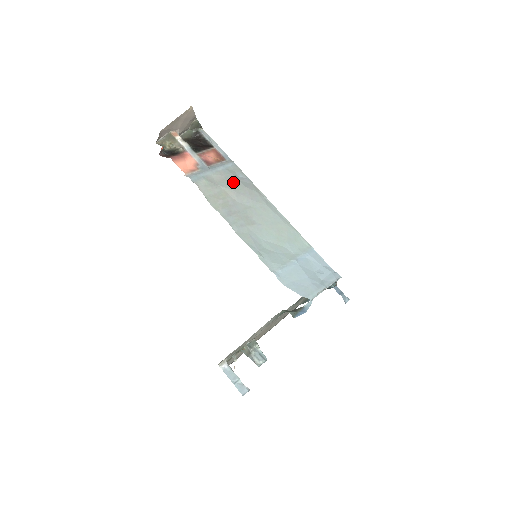
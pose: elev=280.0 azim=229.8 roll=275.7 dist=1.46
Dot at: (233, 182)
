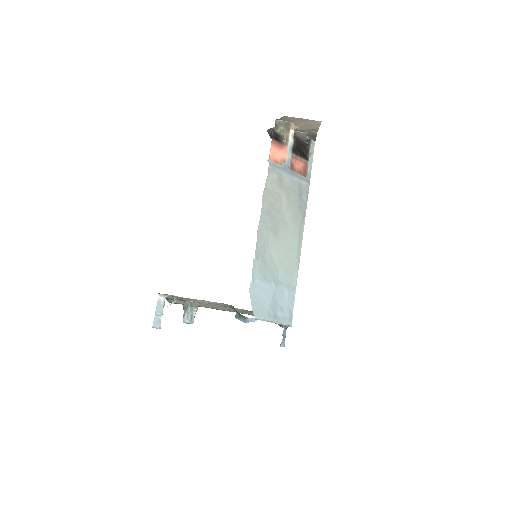
Dot at: (294, 196)
